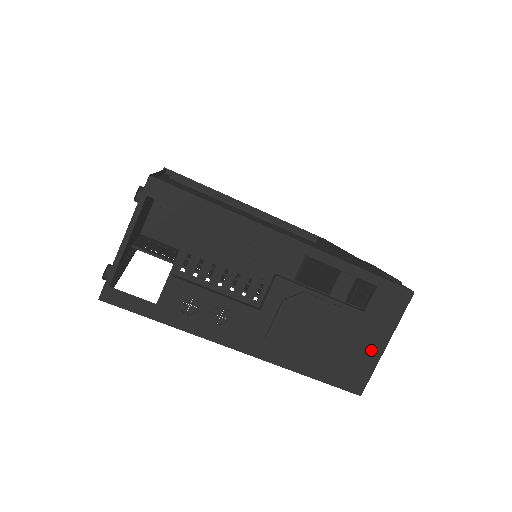
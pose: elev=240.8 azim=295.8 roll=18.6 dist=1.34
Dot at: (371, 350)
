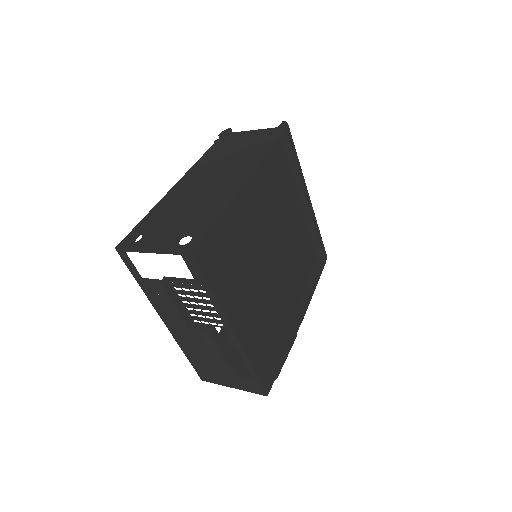
Dot at: (224, 381)
